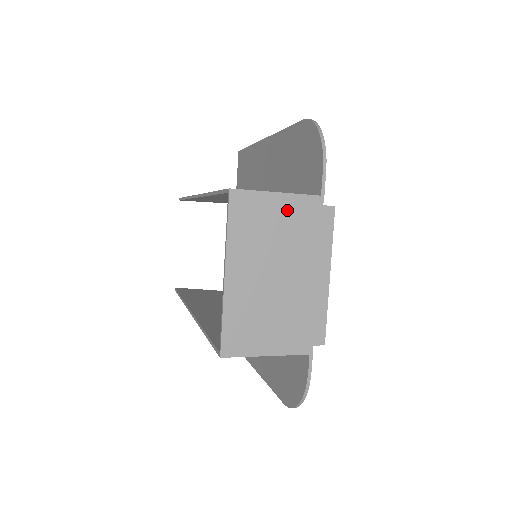
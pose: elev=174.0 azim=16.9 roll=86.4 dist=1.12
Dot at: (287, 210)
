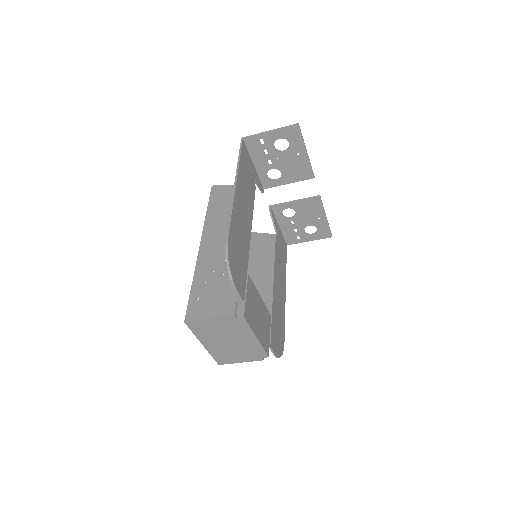
Dot at: (218, 323)
